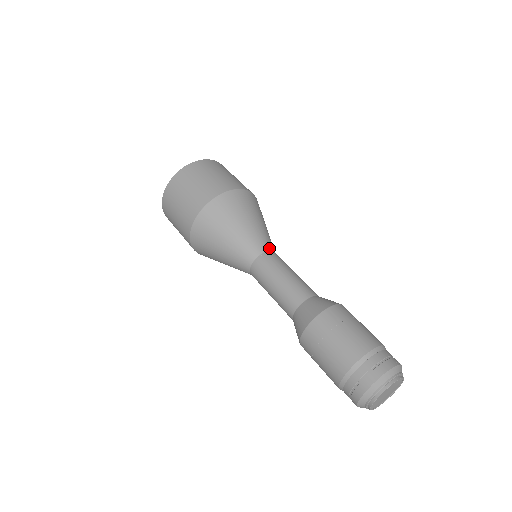
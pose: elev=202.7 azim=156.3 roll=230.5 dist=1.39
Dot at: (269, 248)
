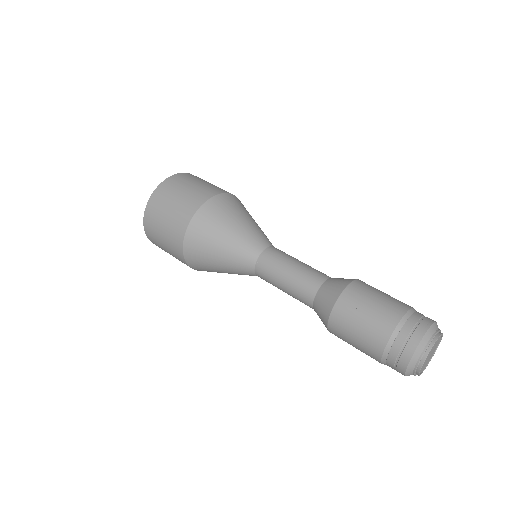
Dot at: (262, 248)
